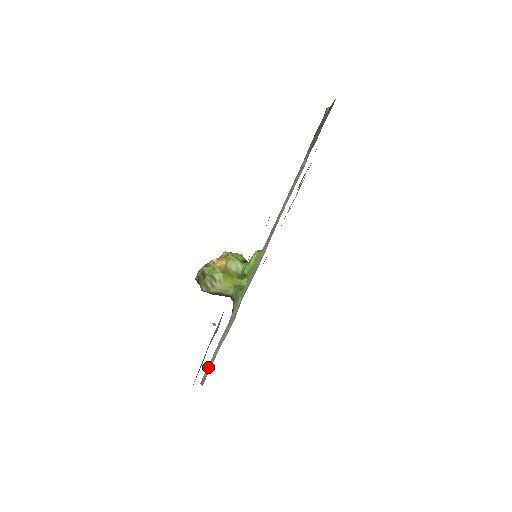
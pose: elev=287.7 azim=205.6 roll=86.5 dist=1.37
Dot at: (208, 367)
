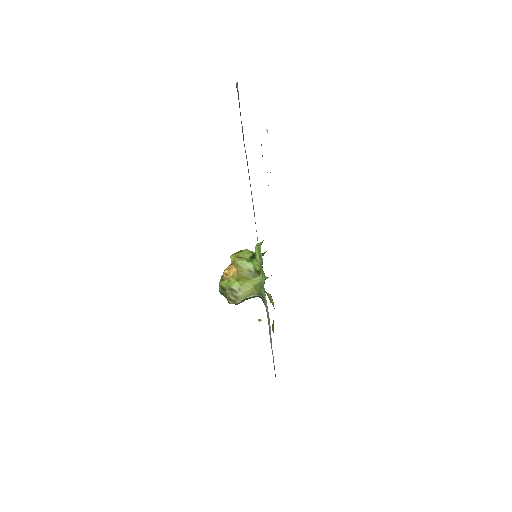
Dot at: occluded
